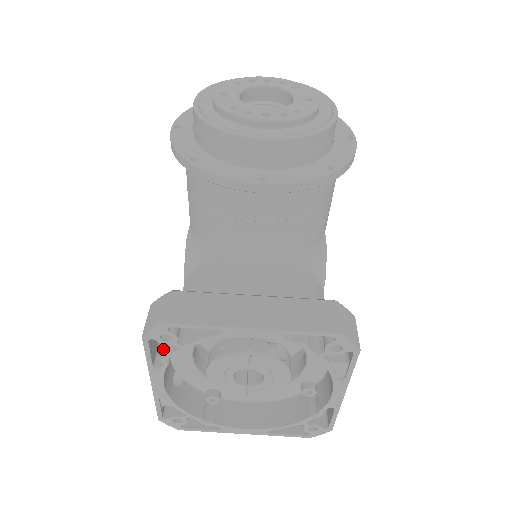
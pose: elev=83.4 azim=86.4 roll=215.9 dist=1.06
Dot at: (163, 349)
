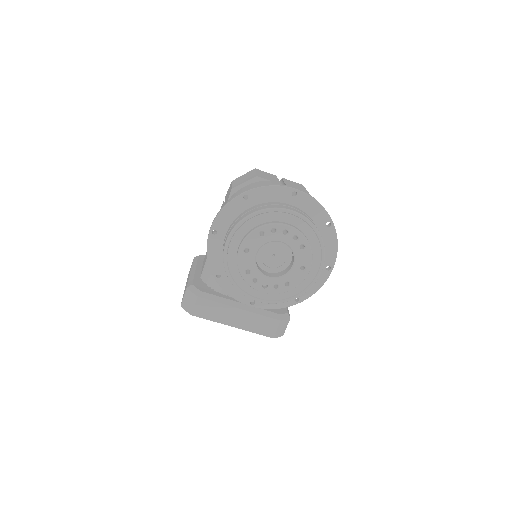
Dot at: occluded
